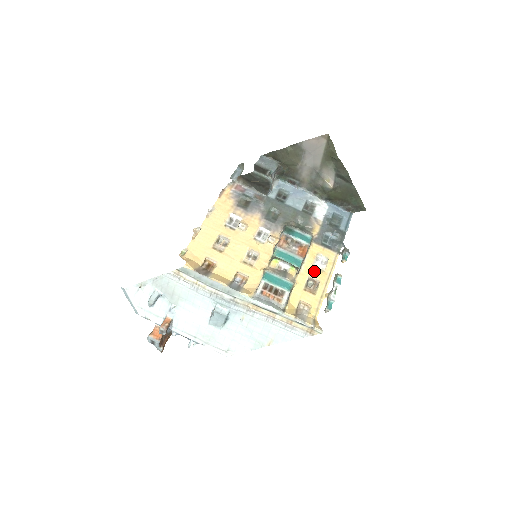
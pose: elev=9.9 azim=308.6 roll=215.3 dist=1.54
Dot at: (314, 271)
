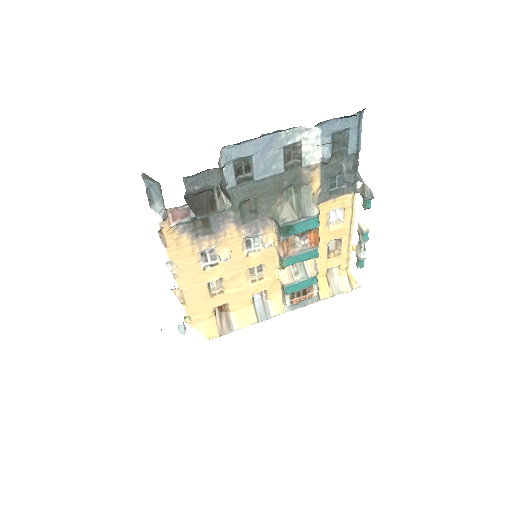
Dot at: (332, 234)
